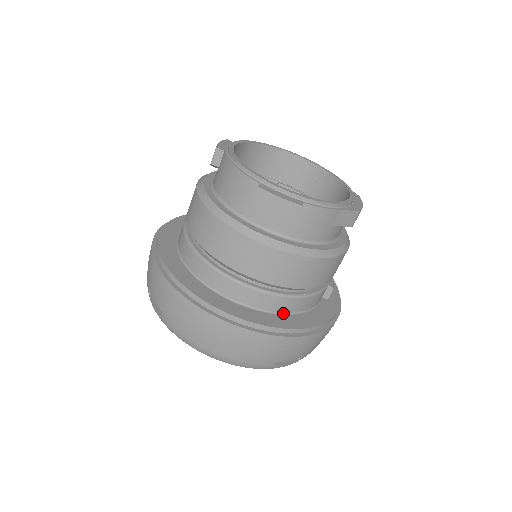
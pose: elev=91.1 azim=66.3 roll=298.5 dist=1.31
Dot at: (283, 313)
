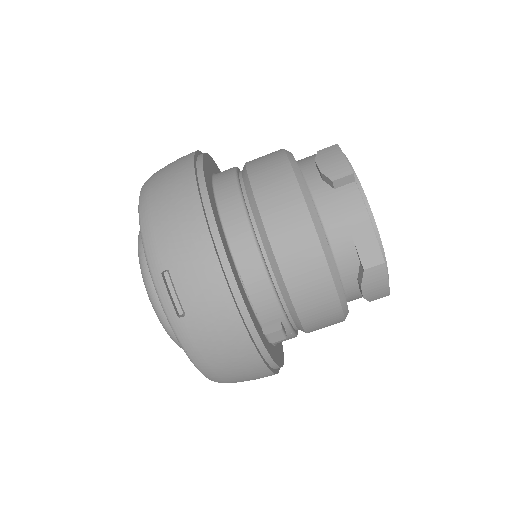
Dot at: (230, 249)
